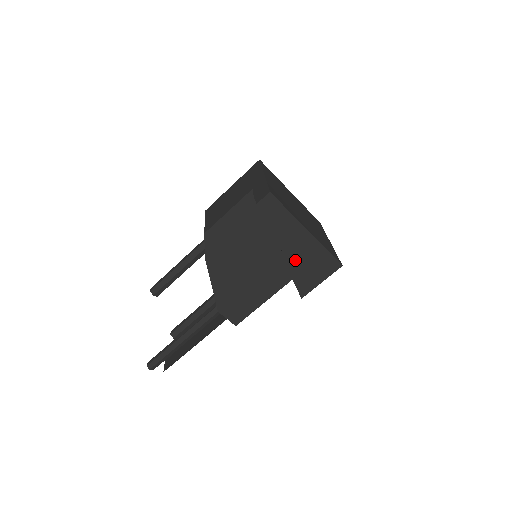
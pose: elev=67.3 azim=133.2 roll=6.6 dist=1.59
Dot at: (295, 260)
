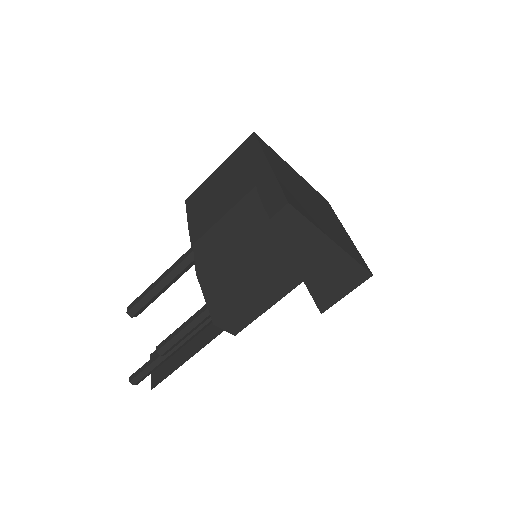
Dot at: (316, 276)
